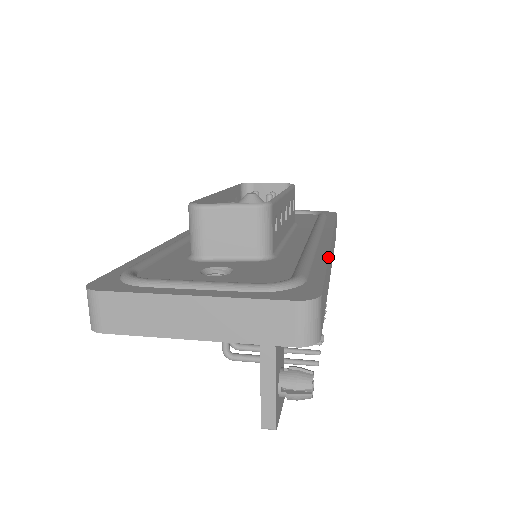
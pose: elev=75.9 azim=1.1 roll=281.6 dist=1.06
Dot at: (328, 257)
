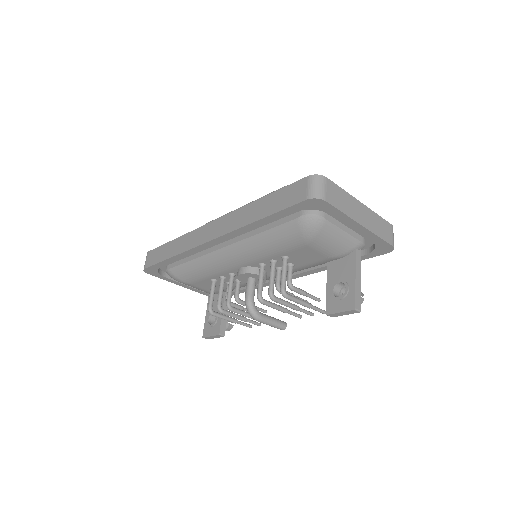
Dot at: occluded
